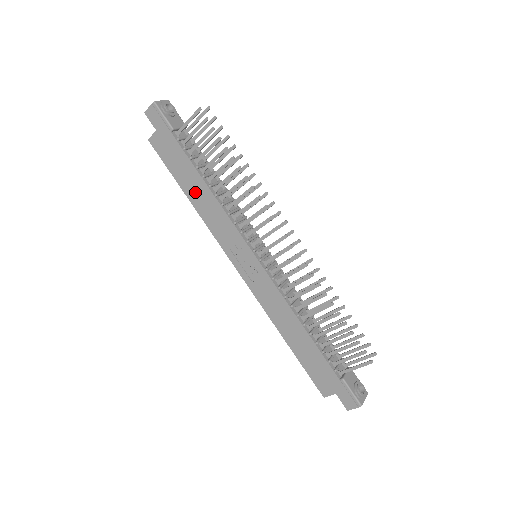
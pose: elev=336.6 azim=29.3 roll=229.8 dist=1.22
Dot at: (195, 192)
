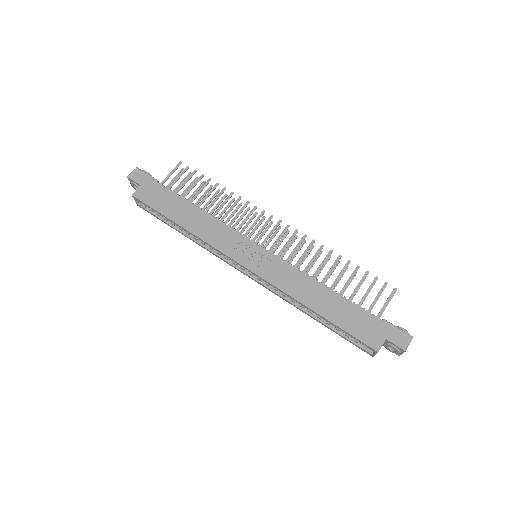
Dot at: (187, 218)
